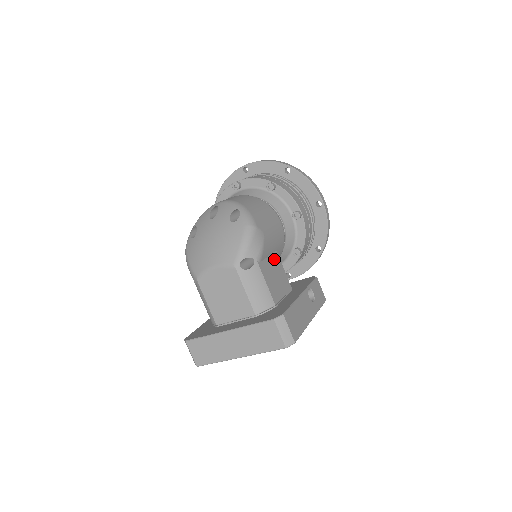
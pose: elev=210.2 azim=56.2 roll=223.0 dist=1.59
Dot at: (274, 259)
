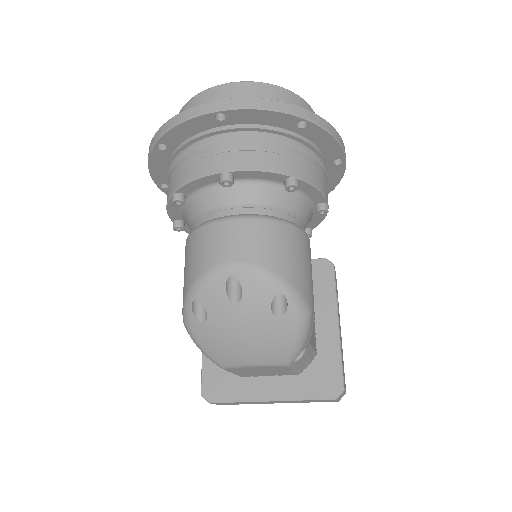
Dot at: occluded
